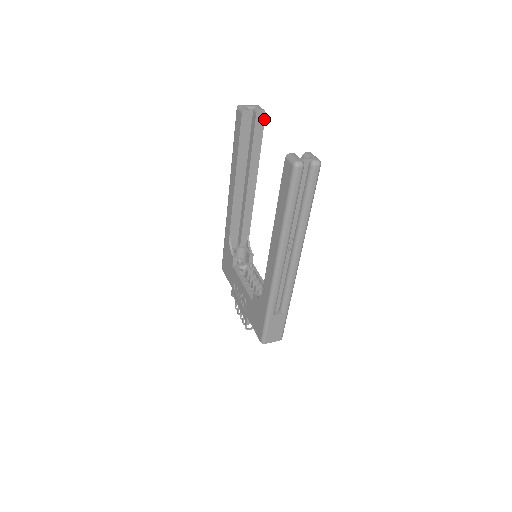
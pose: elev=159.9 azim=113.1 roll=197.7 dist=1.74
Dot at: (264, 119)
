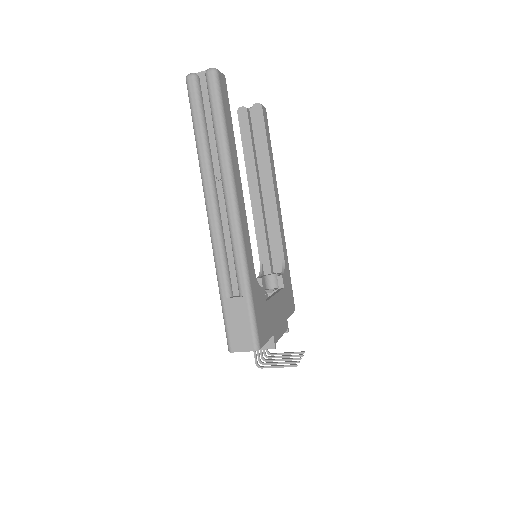
Dot at: (262, 112)
